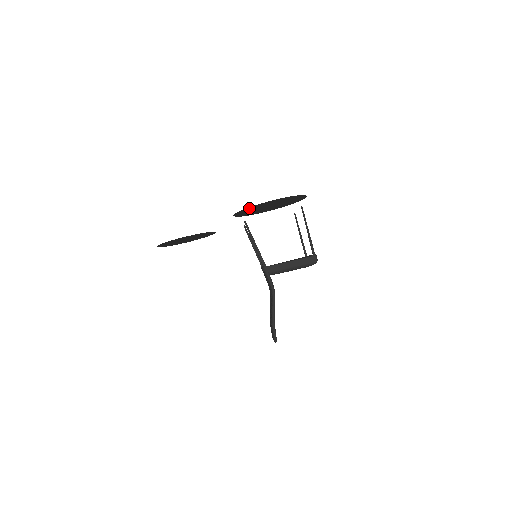
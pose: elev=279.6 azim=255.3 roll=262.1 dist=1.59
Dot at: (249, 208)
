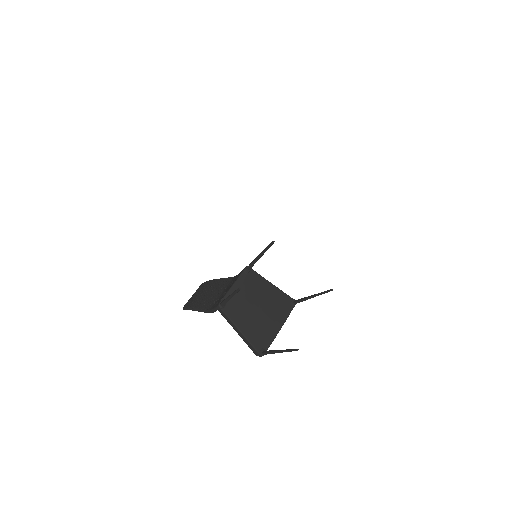
Dot at: occluded
